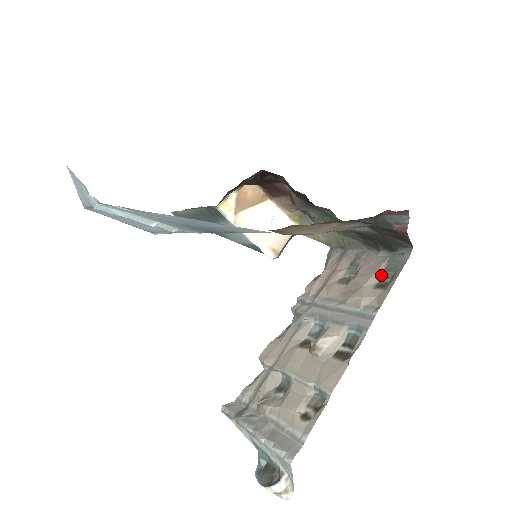
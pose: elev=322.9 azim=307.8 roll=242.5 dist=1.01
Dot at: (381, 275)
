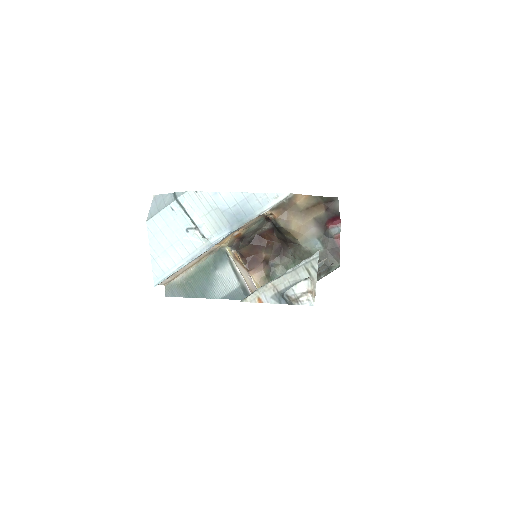
Dot at: occluded
